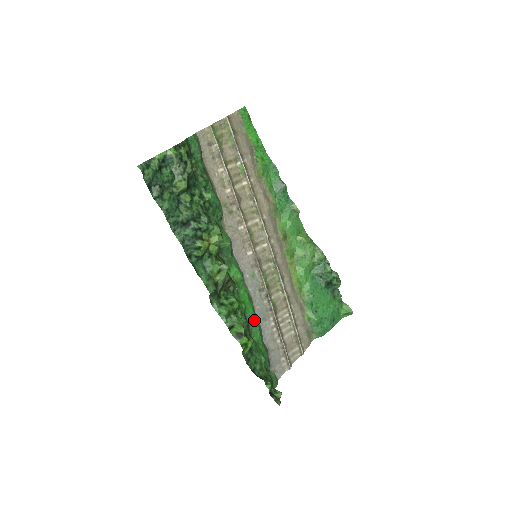
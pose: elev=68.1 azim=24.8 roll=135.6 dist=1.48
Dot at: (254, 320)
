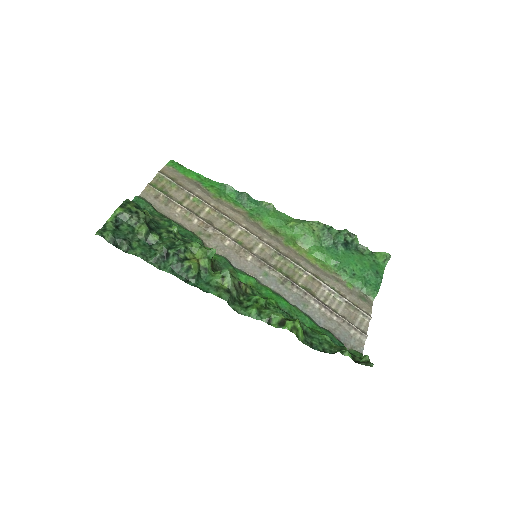
Dot at: (294, 310)
